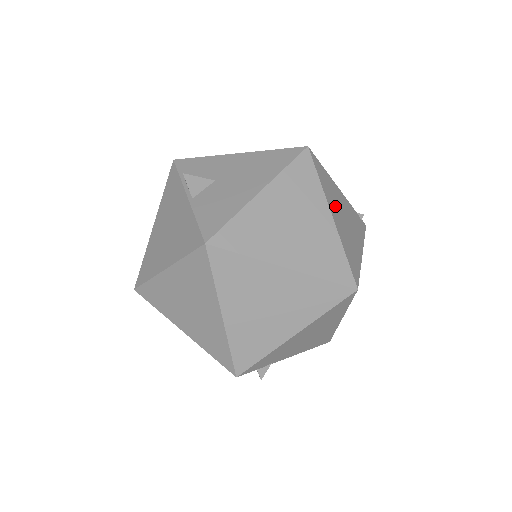
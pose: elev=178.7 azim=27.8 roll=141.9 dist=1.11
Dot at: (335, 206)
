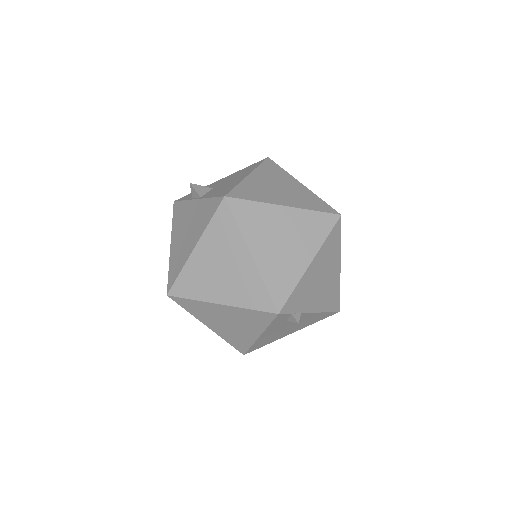
Dot at: occluded
